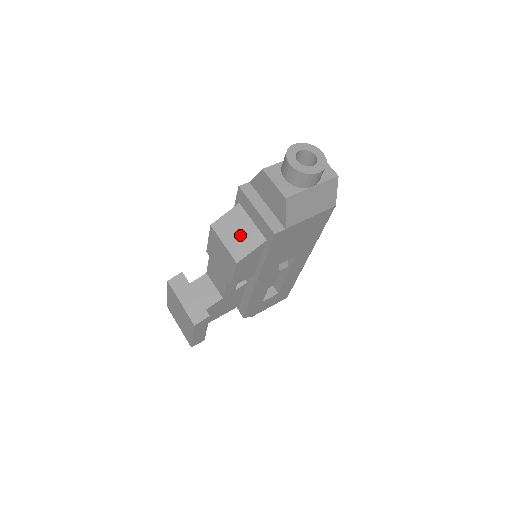
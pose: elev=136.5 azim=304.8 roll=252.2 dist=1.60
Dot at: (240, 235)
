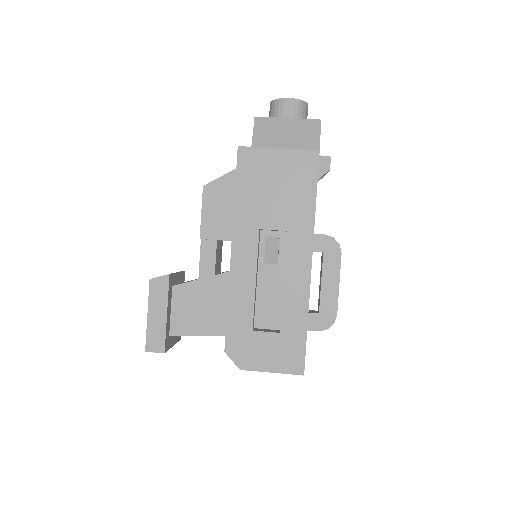
Dot at: occluded
